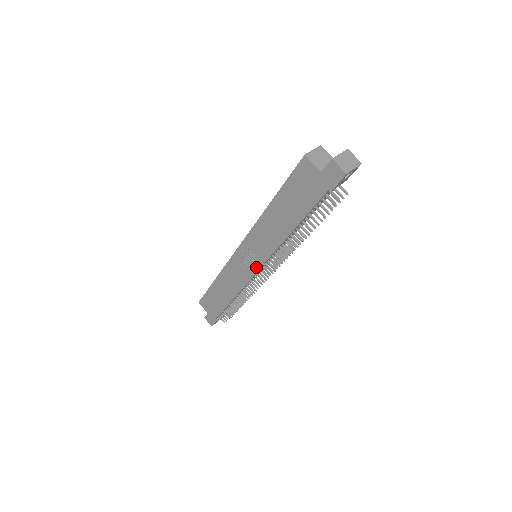
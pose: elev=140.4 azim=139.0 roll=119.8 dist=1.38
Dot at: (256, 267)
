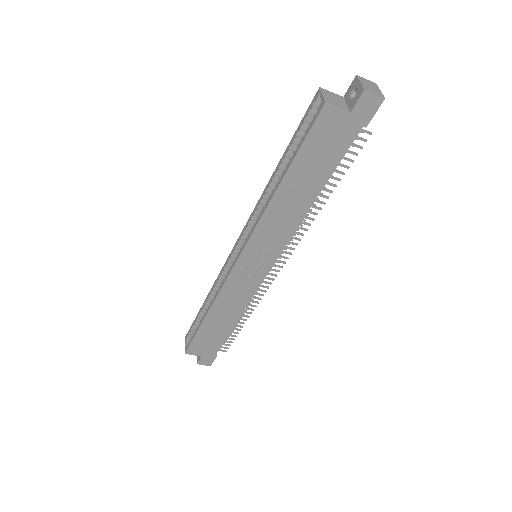
Dot at: (268, 266)
